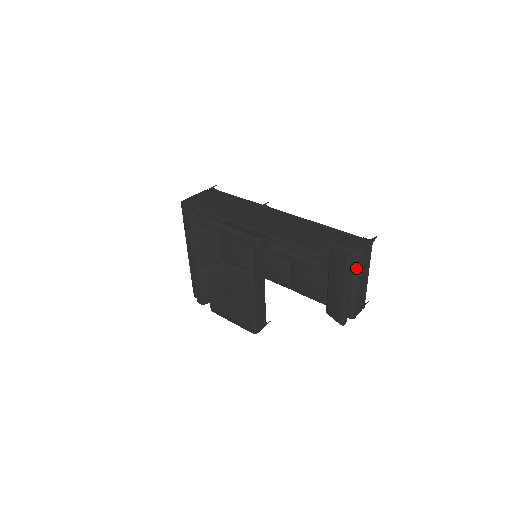
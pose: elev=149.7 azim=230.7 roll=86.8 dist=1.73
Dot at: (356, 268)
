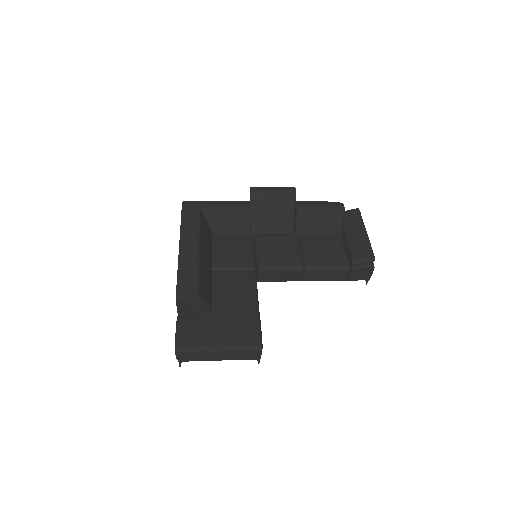
Dot at: occluded
